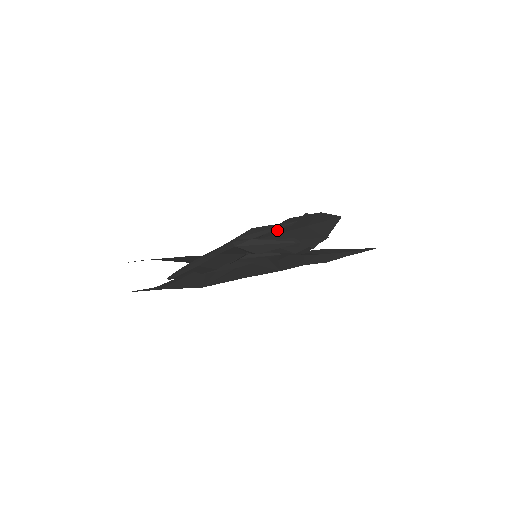
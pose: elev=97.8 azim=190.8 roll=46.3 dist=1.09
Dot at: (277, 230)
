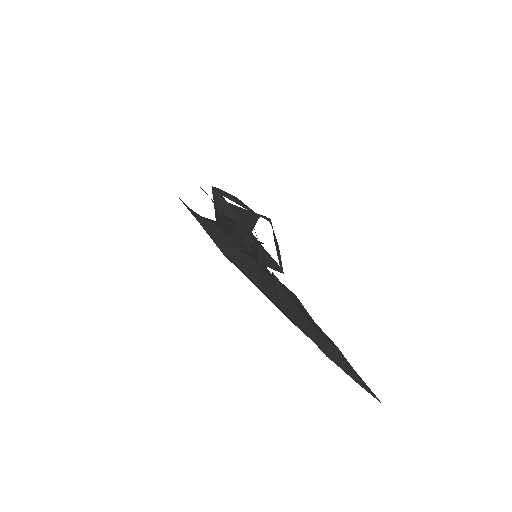
Dot at: occluded
